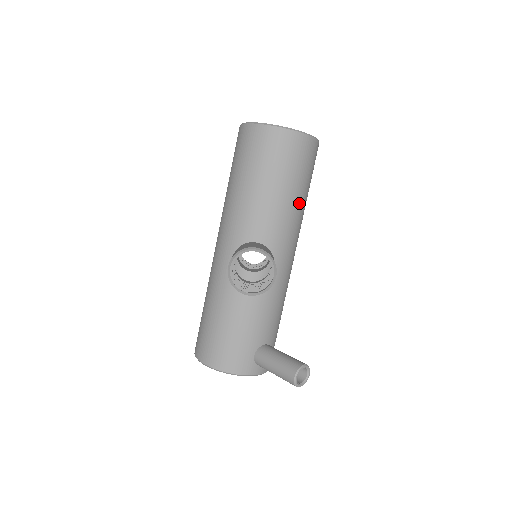
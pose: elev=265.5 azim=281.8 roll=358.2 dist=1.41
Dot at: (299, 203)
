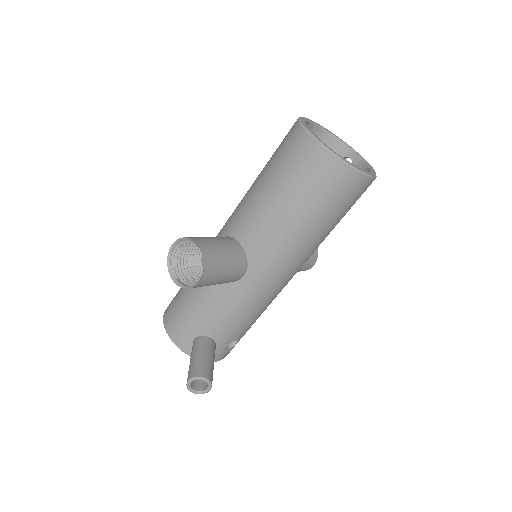
Dot at: (302, 229)
